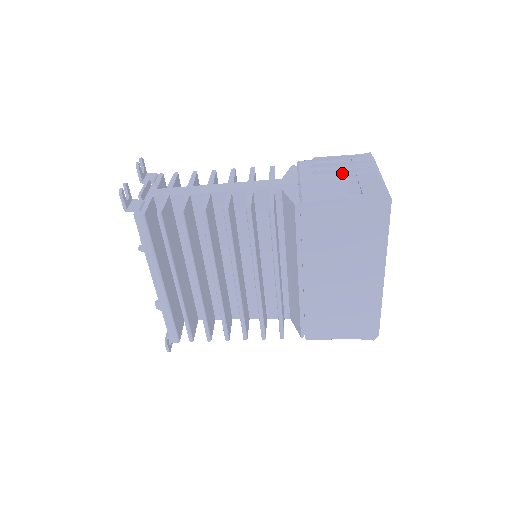
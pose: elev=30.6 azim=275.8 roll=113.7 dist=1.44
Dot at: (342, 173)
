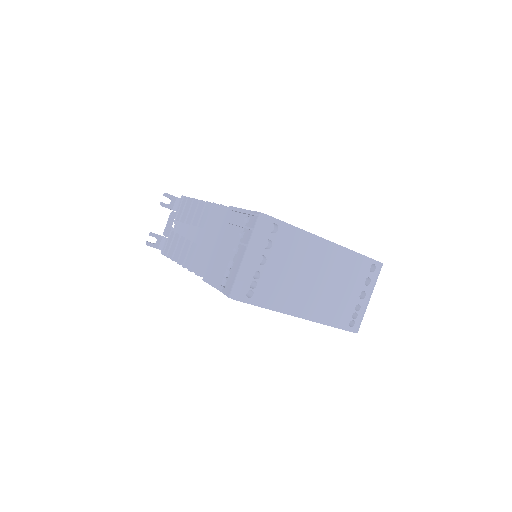
Dot at: (234, 243)
